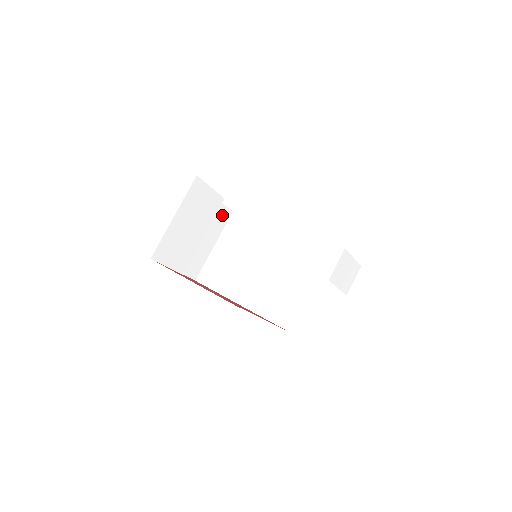
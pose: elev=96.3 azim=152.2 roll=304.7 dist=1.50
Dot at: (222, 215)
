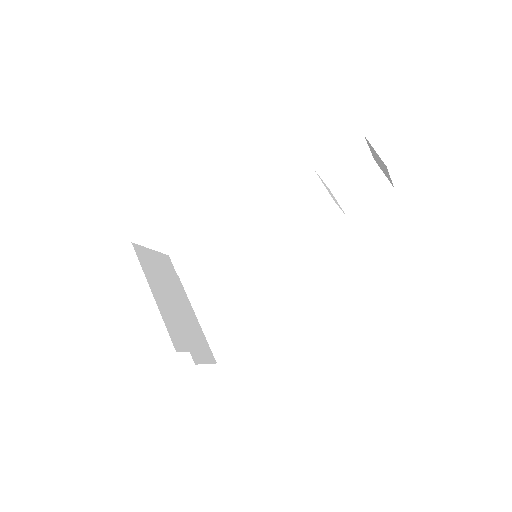
Dot at: occluded
